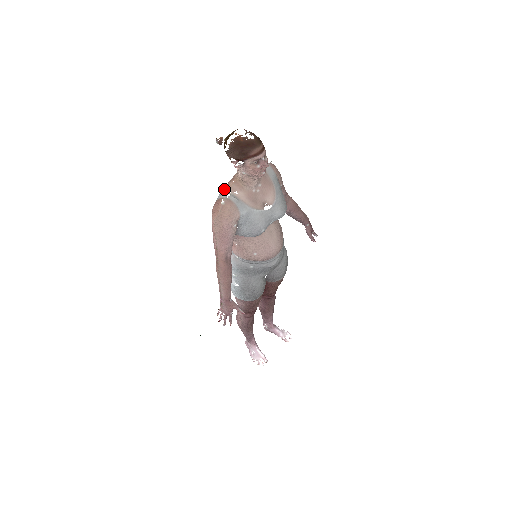
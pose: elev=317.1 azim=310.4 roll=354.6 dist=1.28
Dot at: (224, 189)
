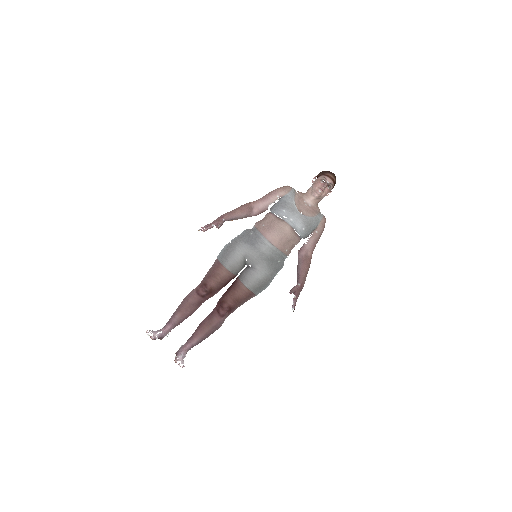
Dot at: occluded
